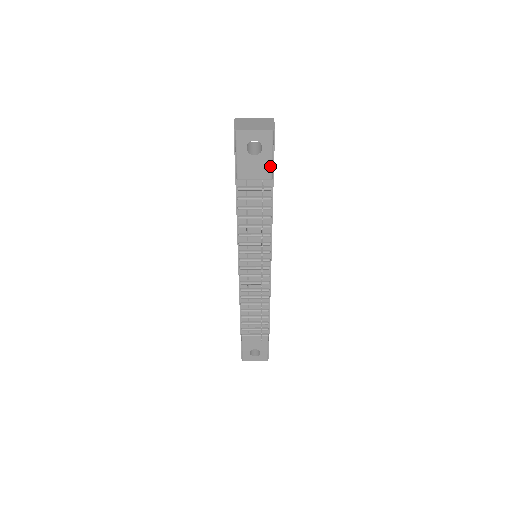
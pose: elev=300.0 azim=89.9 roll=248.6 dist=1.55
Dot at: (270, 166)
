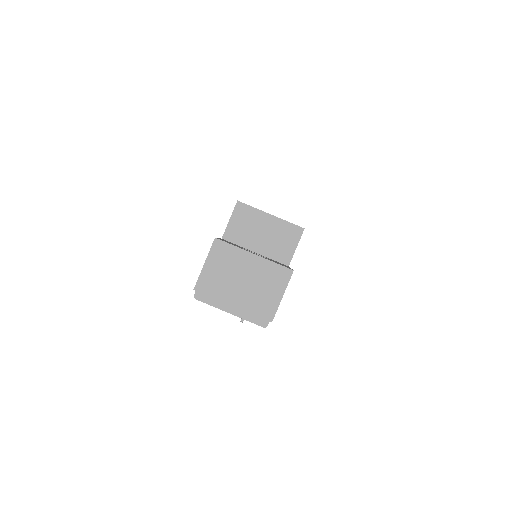
Dot at: occluded
